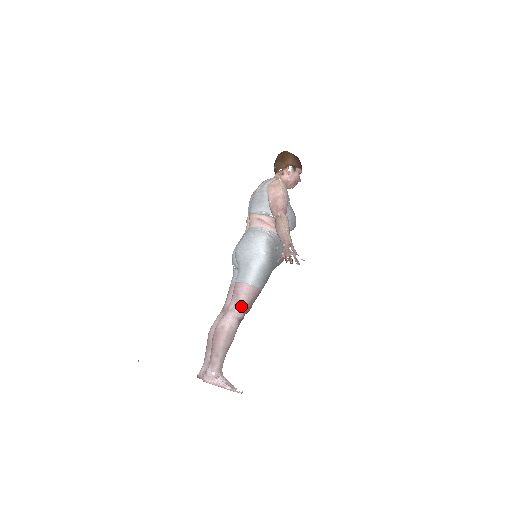
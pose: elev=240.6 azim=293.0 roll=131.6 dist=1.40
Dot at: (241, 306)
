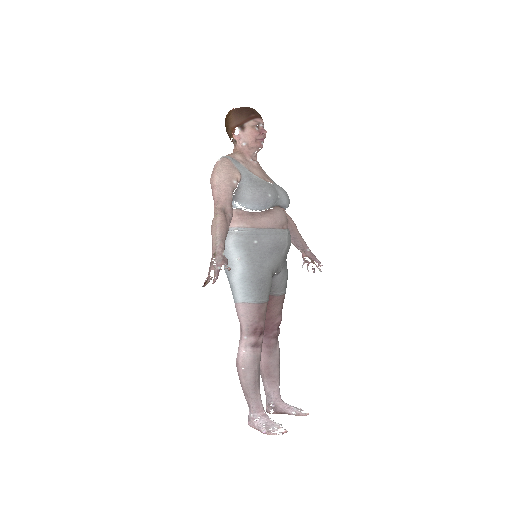
Dot at: (245, 331)
